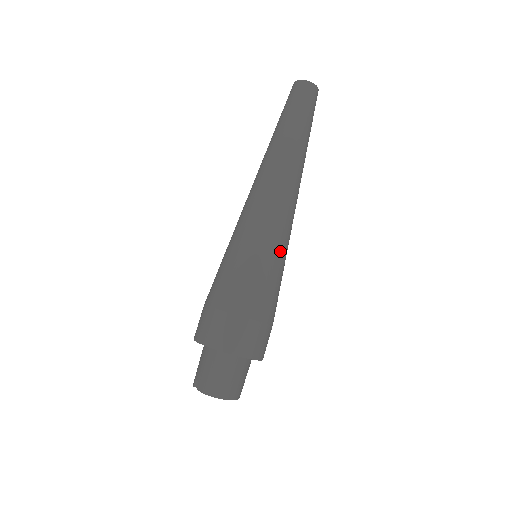
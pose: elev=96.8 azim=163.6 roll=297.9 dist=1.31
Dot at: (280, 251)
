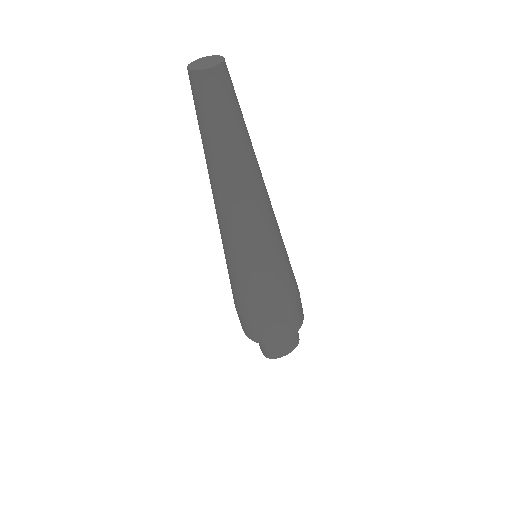
Dot at: (264, 267)
